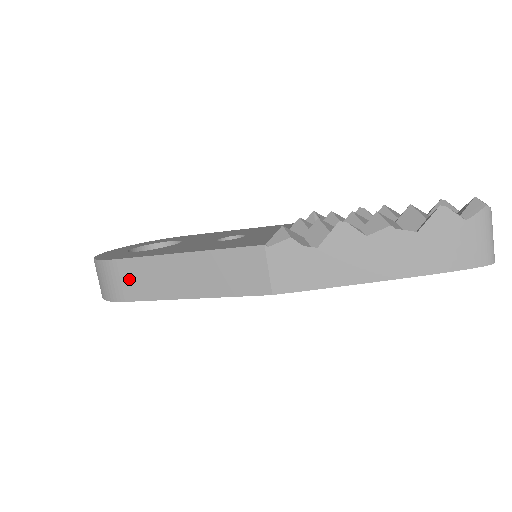
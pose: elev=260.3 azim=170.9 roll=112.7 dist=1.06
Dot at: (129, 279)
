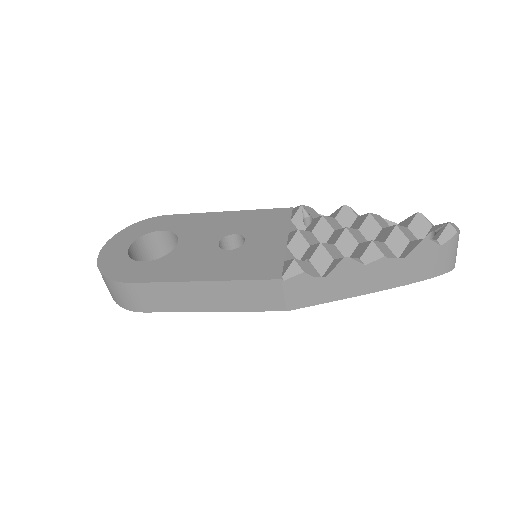
Dot at: (148, 297)
